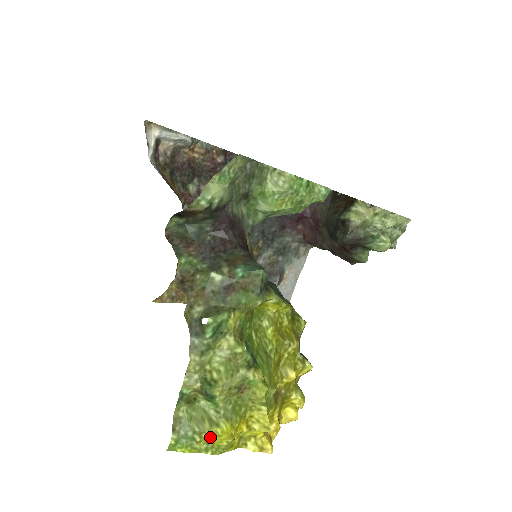
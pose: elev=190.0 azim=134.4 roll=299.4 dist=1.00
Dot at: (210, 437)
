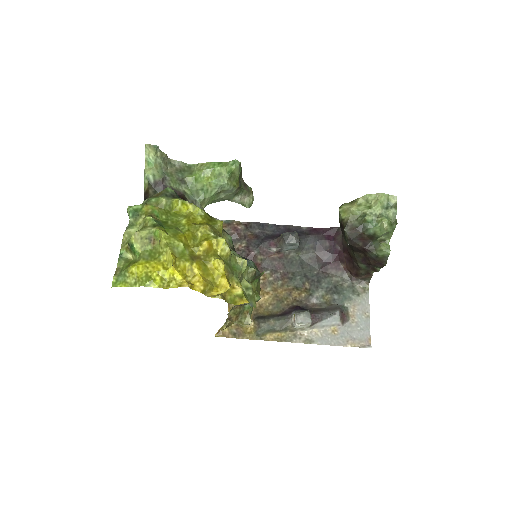
Dot at: (132, 269)
